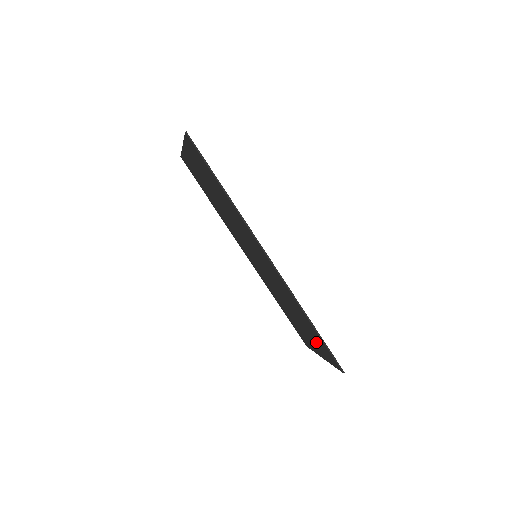
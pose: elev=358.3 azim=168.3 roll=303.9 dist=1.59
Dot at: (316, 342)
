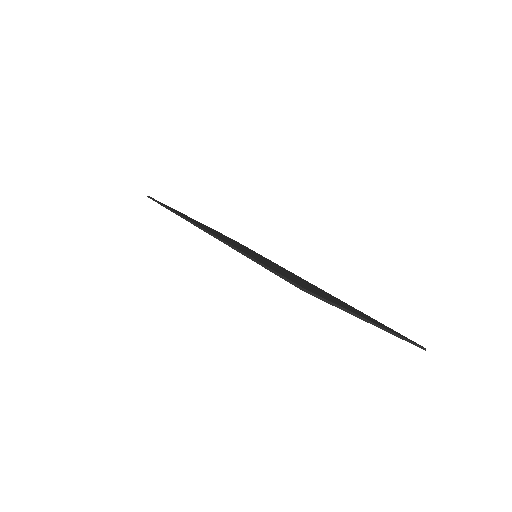
Dot at: occluded
